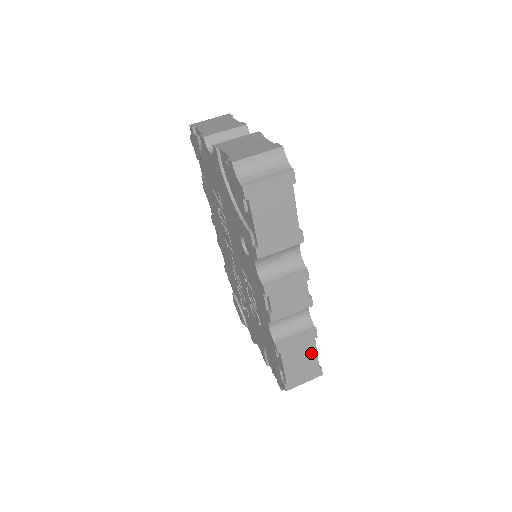
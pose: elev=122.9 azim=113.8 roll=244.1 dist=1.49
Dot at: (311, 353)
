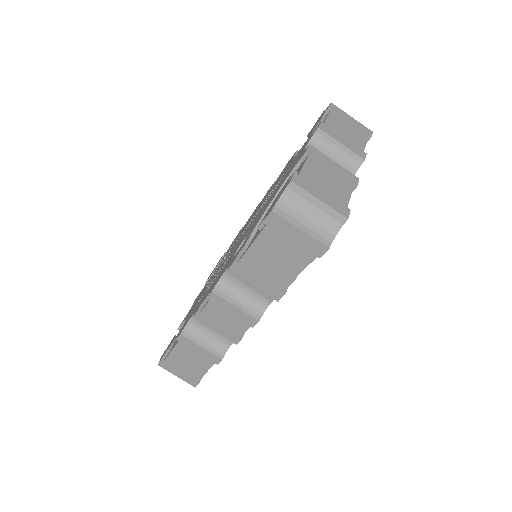
Dot at: (202, 367)
